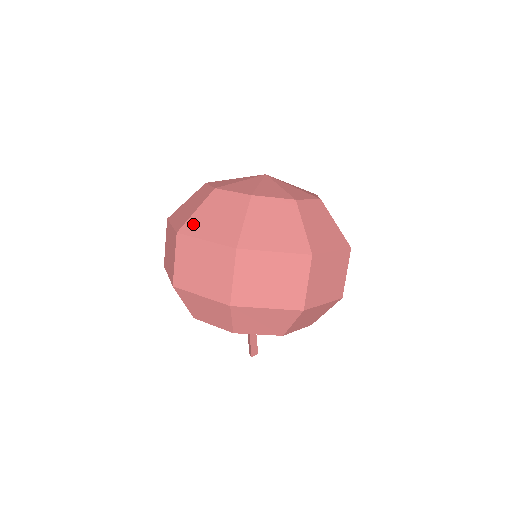
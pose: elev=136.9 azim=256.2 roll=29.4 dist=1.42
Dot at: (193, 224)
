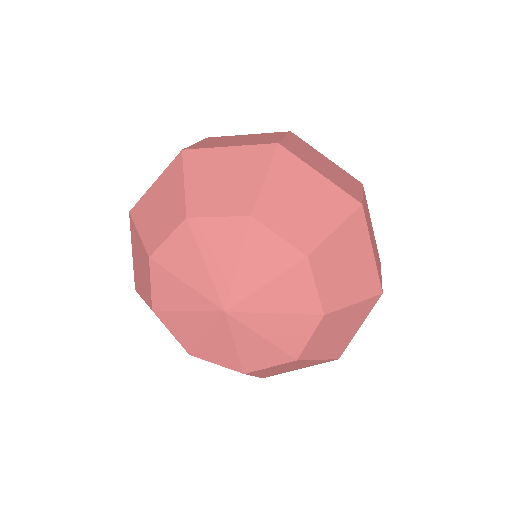
Dot at: occluded
